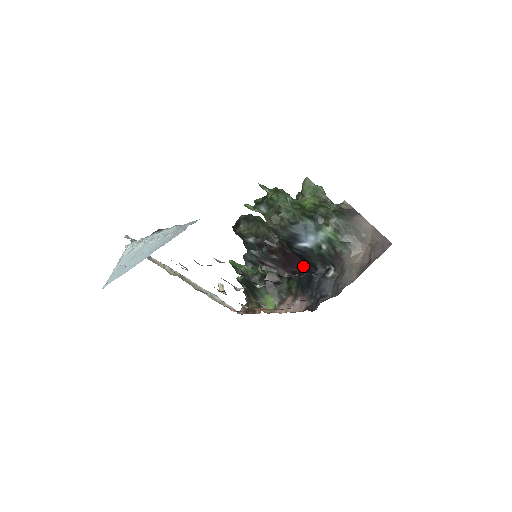
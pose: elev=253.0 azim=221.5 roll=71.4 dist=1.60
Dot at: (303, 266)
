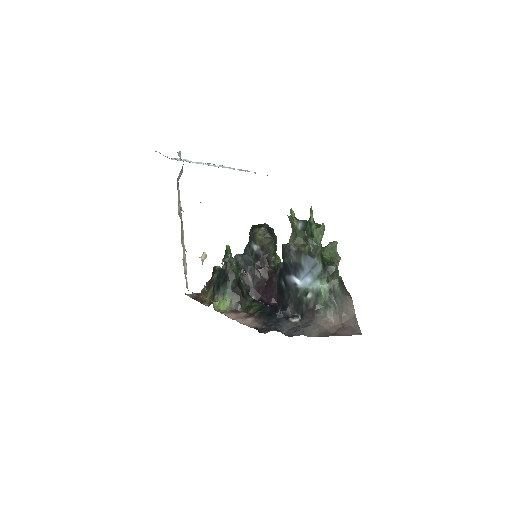
Dot at: (274, 301)
